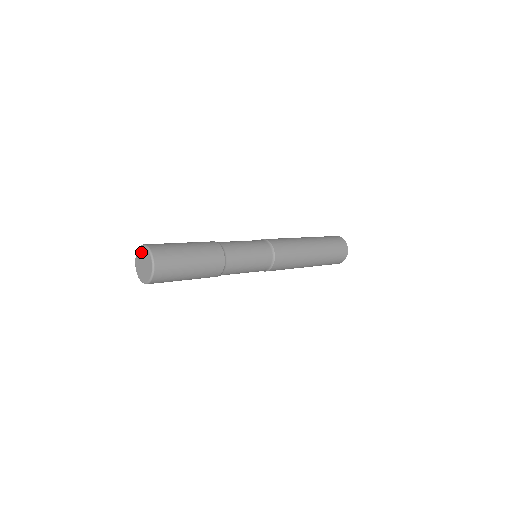
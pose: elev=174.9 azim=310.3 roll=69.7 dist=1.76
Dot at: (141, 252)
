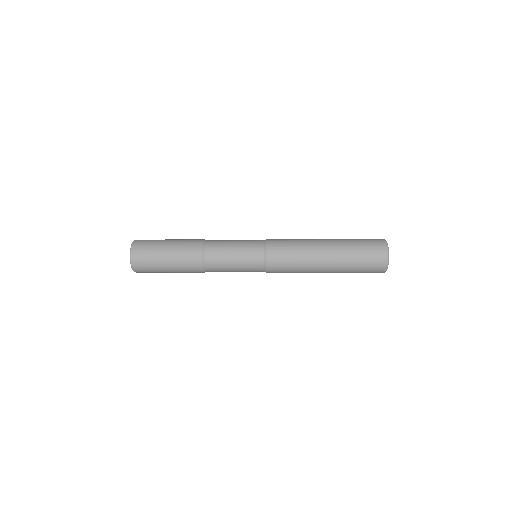
Dot at: occluded
